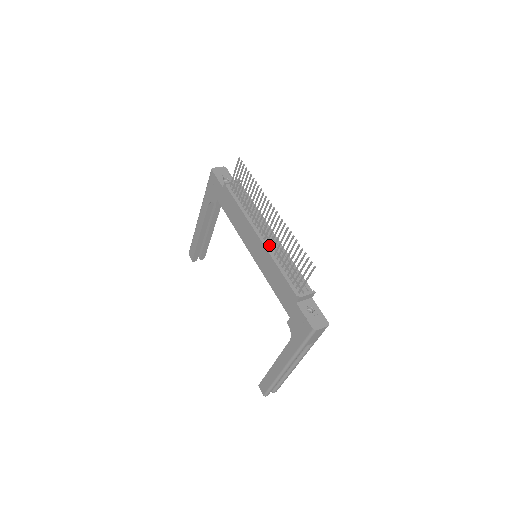
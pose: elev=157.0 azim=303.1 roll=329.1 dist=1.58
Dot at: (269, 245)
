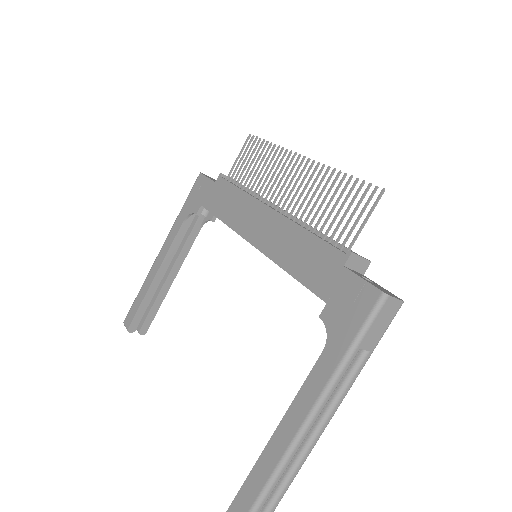
Dot at: (289, 214)
